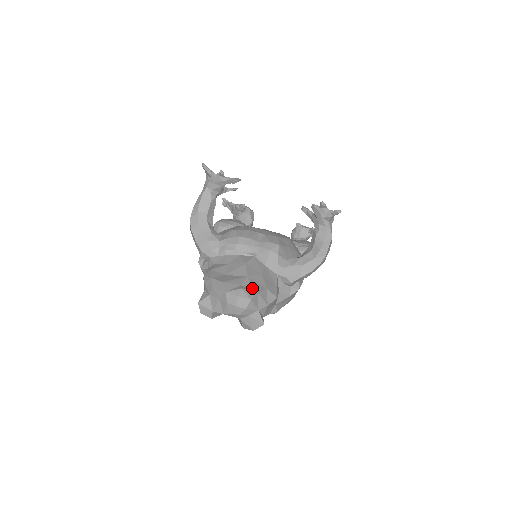
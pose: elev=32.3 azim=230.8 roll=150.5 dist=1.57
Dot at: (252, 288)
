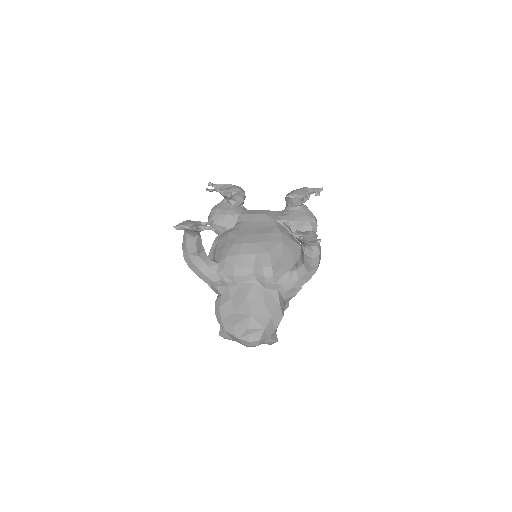
Dot at: (258, 327)
